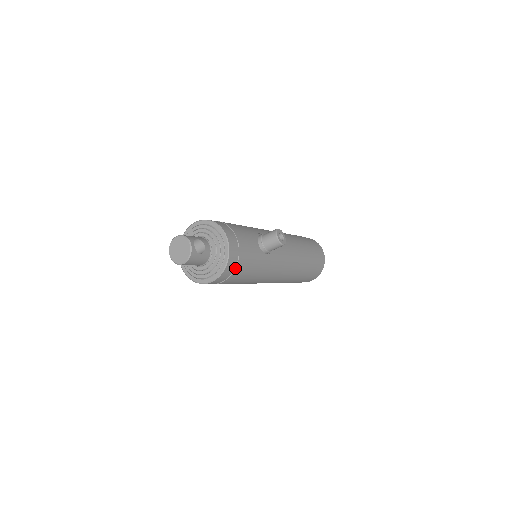
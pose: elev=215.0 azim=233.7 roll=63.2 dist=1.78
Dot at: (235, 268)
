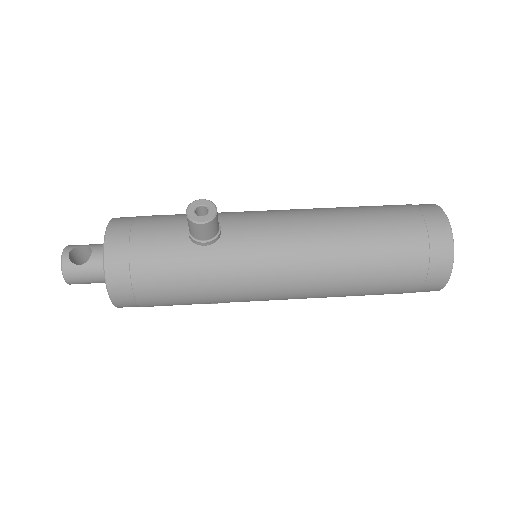
Dot at: (130, 276)
